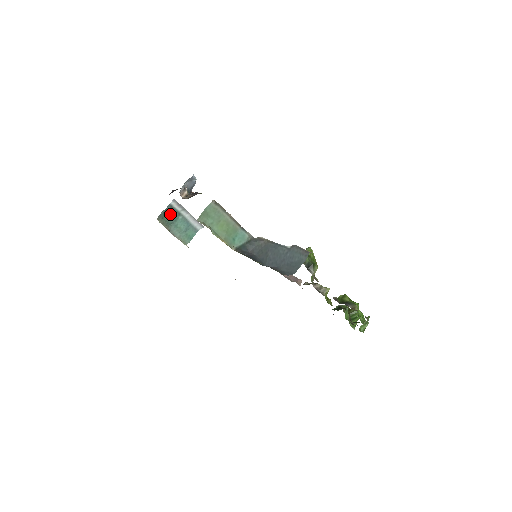
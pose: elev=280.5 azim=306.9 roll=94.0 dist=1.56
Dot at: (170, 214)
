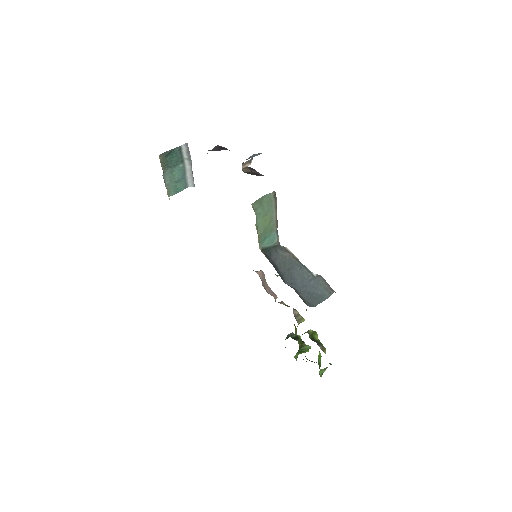
Dot at: (174, 156)
